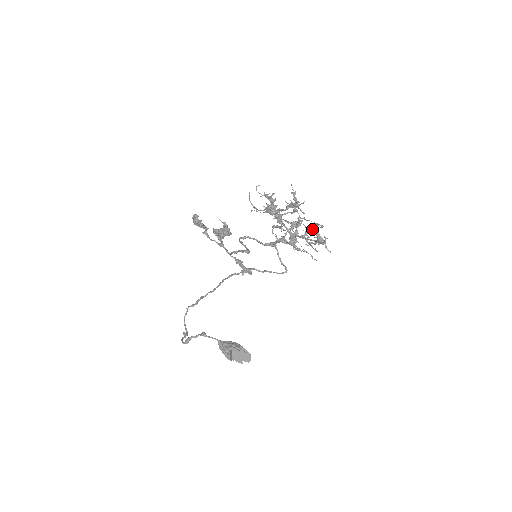
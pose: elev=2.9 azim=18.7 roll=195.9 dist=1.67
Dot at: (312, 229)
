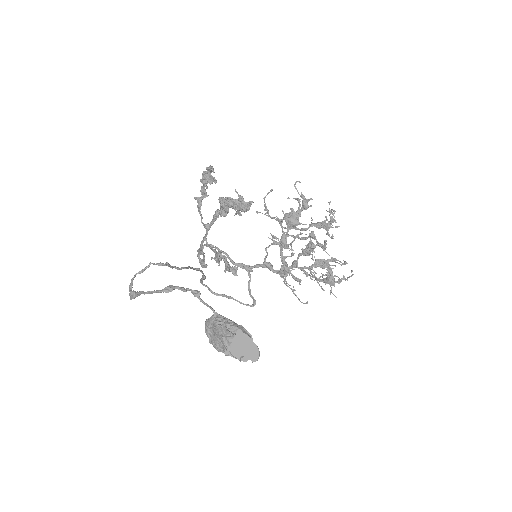
Dot at: (325, 263)
